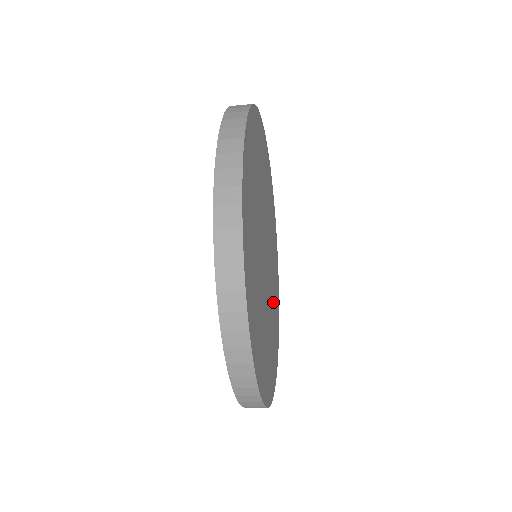
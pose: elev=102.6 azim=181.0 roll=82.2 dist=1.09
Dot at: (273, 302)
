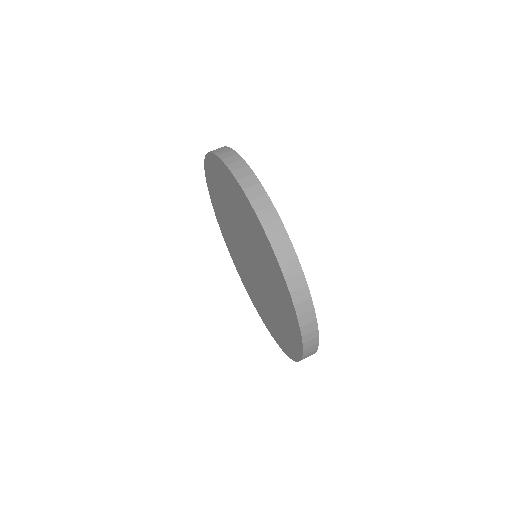
Dot at: occluded
